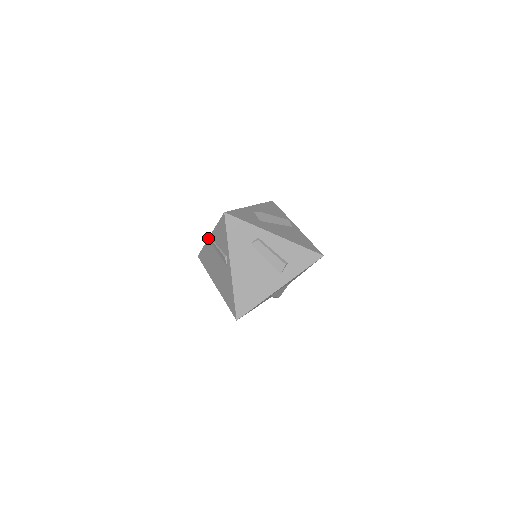
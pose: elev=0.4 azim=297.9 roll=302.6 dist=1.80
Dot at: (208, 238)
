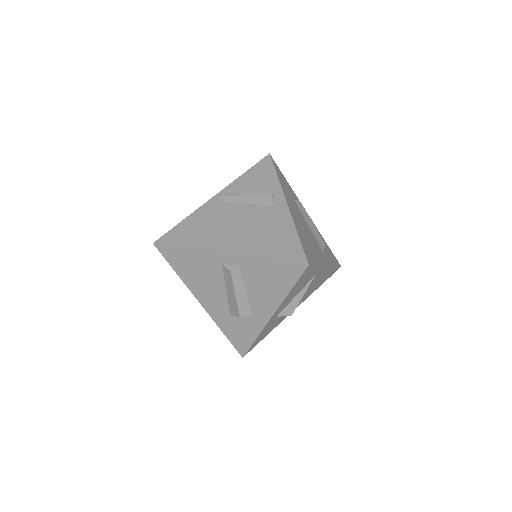
Dot at: occluded
